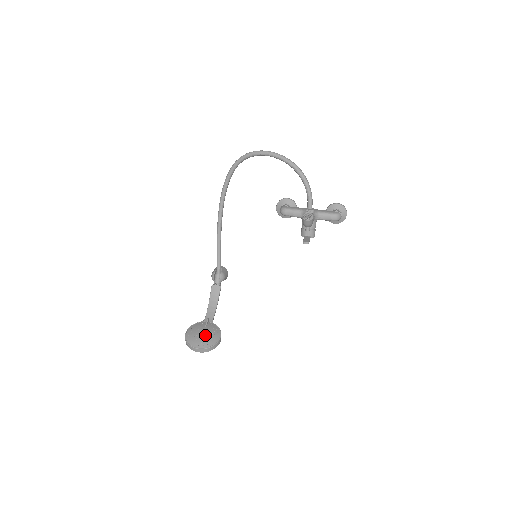
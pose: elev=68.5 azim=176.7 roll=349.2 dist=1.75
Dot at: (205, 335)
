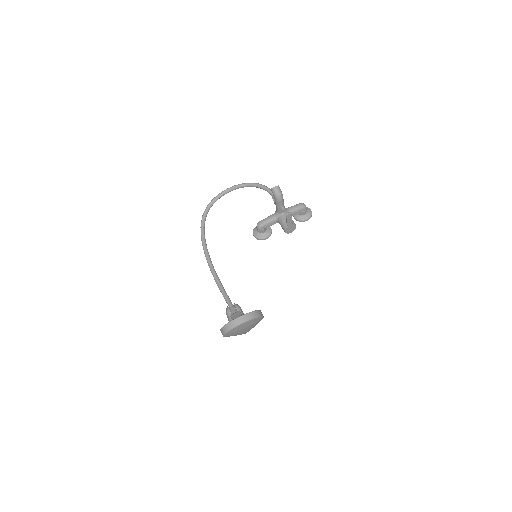
Dot at: occluded
